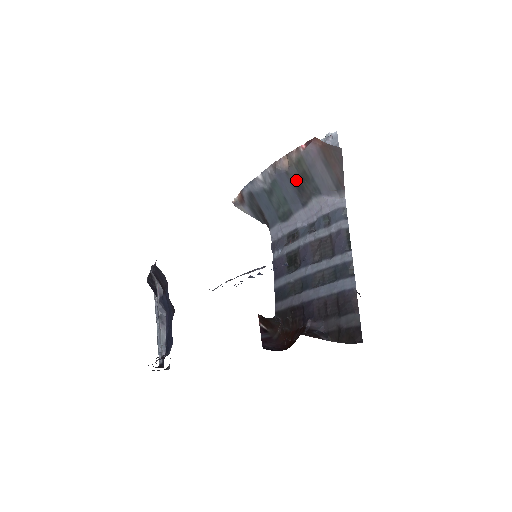
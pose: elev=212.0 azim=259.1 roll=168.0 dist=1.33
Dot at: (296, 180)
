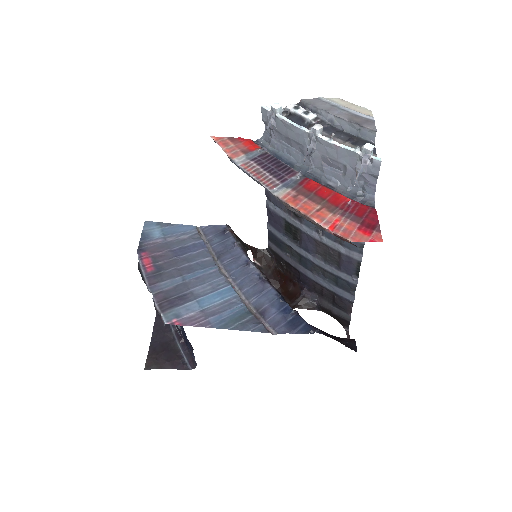
Dot at: occluded
